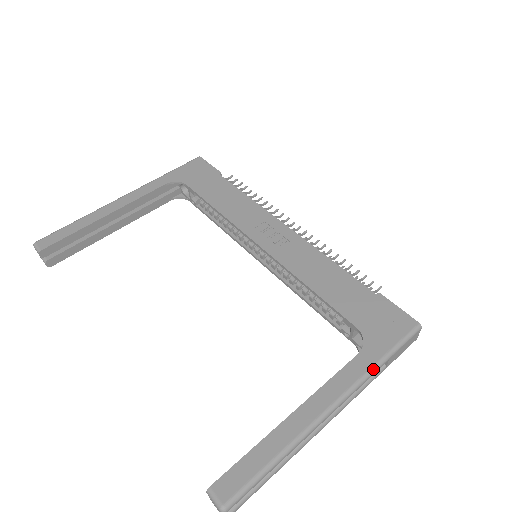
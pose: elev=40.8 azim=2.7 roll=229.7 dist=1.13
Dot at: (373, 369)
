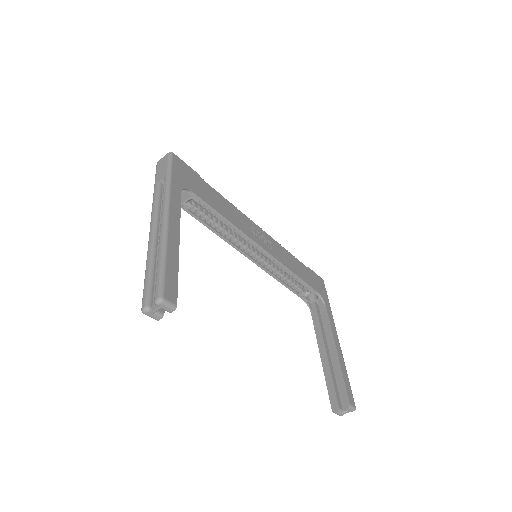
Dot at: occluded
